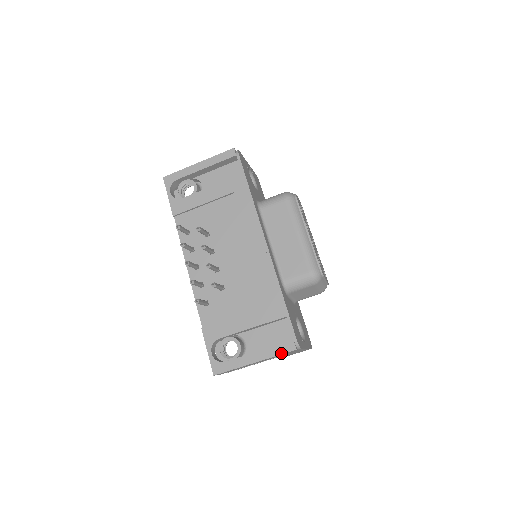
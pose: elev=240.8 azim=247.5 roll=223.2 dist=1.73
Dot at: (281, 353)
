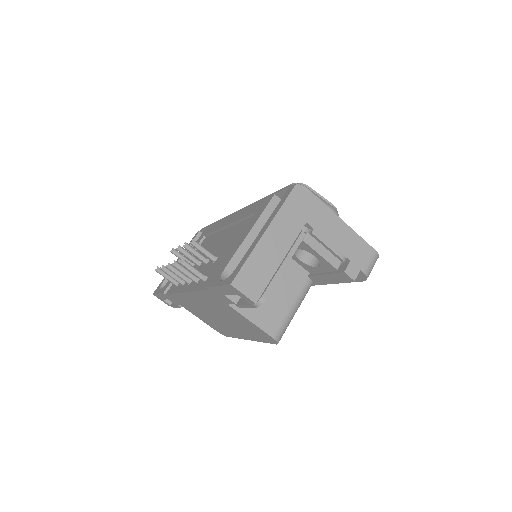
Dot at: (285, 200)
